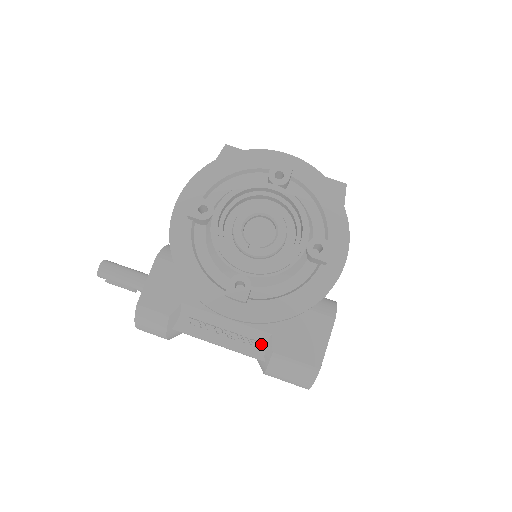
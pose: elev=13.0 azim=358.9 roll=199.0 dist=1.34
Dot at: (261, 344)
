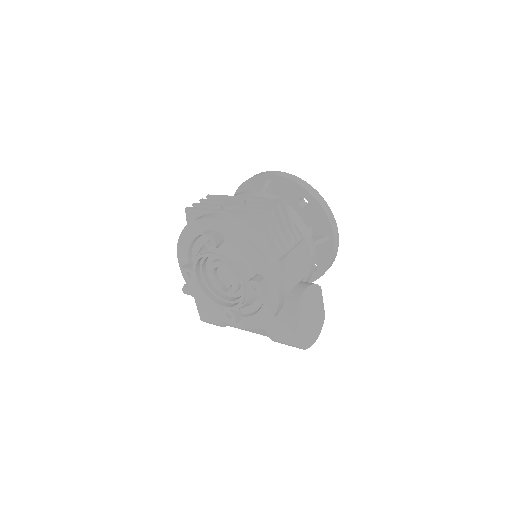
Dot at: (266, 333)
